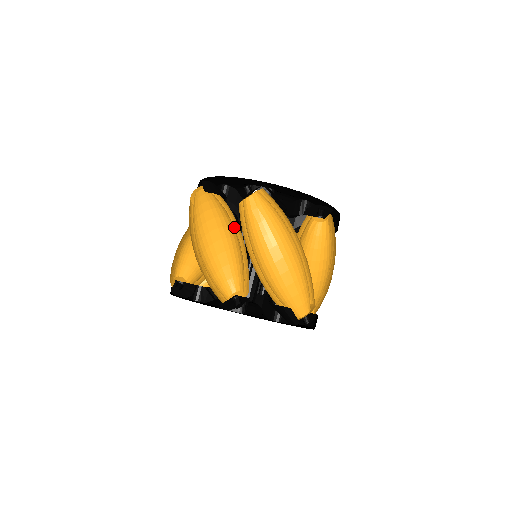
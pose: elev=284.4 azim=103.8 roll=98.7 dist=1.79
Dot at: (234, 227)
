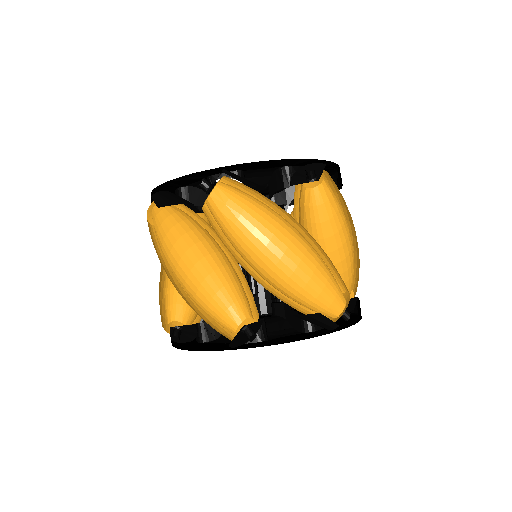
Dot at: (213, 235)
